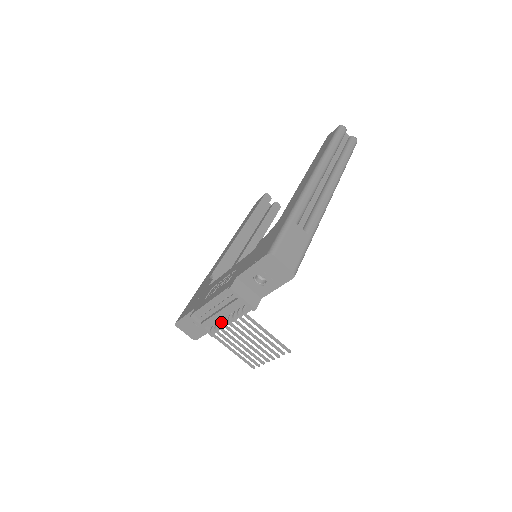
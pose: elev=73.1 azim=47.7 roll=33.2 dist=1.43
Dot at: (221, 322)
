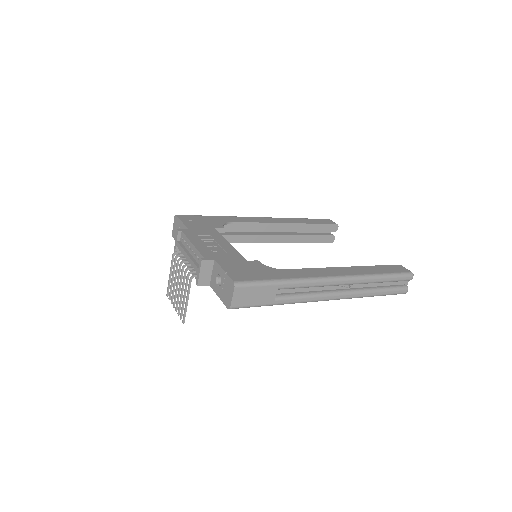
Dot at: (184, 258)
